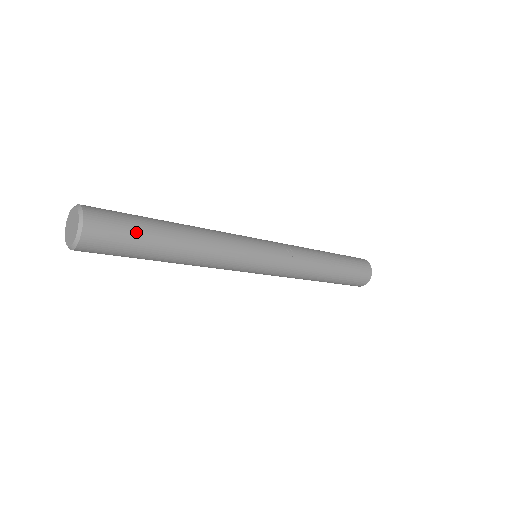
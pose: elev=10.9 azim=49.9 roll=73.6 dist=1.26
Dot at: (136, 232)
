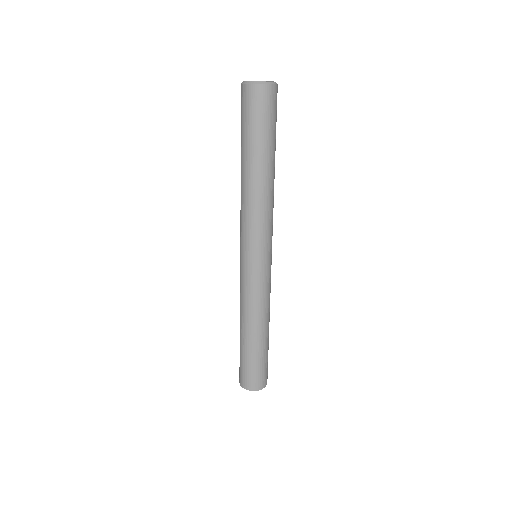
Dot at: occluded
